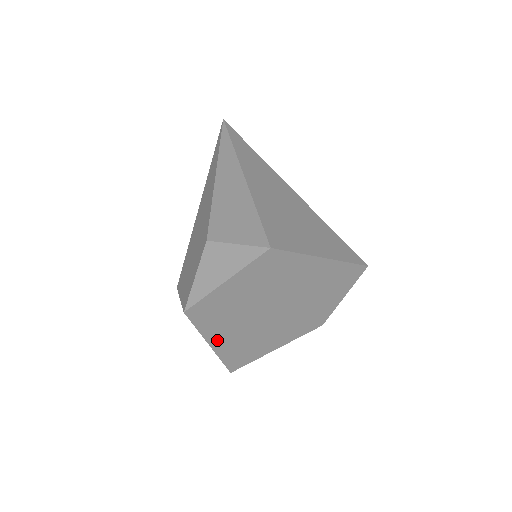
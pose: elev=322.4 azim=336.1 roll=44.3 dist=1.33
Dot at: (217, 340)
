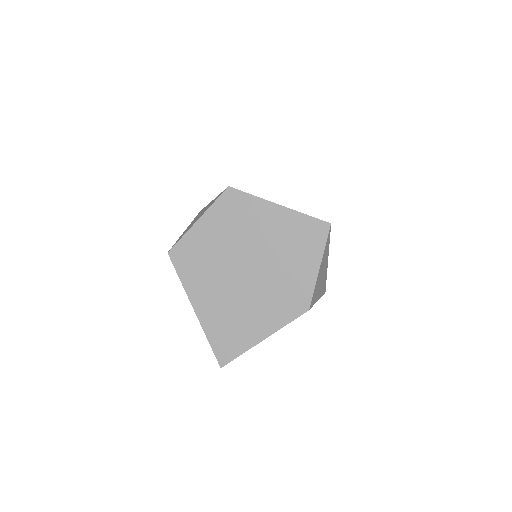
Dot at: (200, 303)
